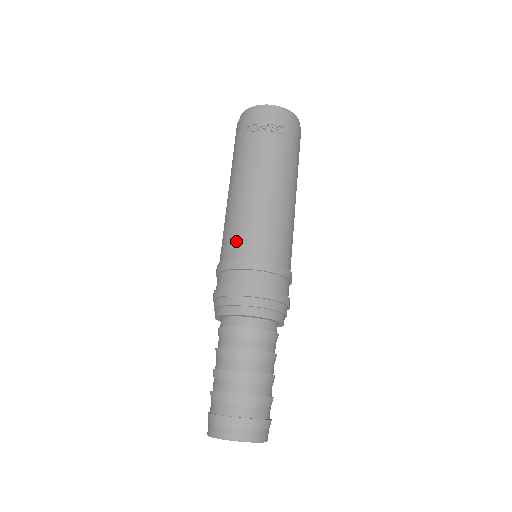
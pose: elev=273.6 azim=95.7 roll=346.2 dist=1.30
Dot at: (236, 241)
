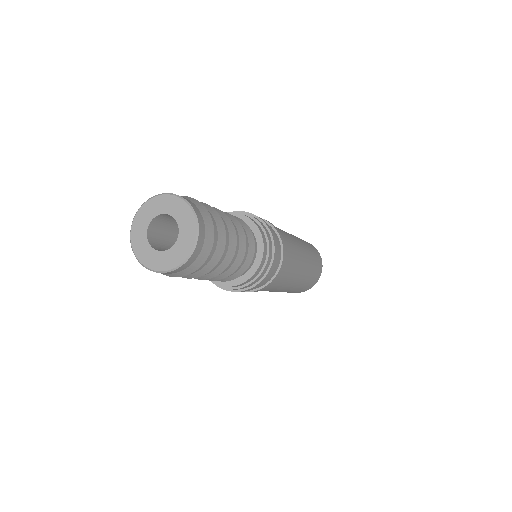
Dot at: occluded
